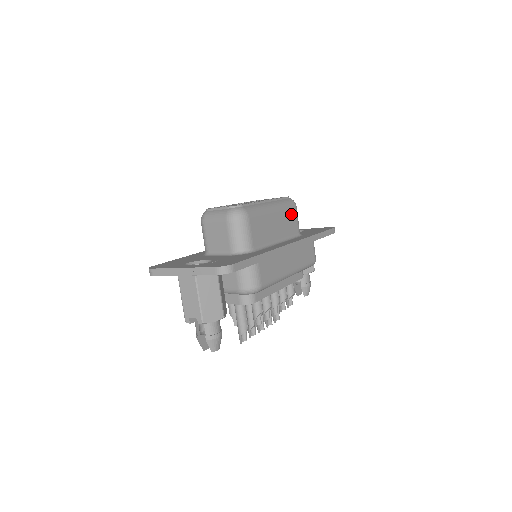
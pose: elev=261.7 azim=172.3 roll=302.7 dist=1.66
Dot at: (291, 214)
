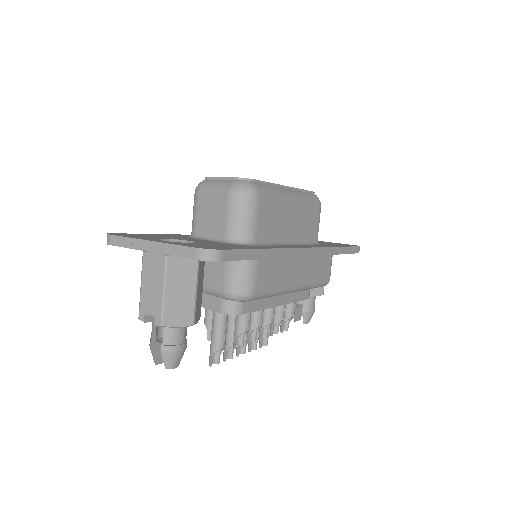
Dot at: (312, 213)
